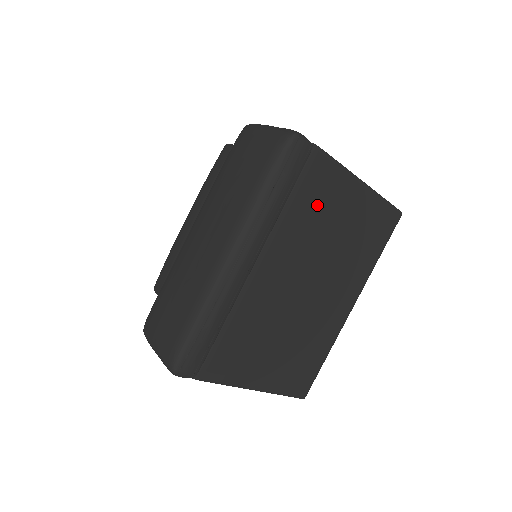
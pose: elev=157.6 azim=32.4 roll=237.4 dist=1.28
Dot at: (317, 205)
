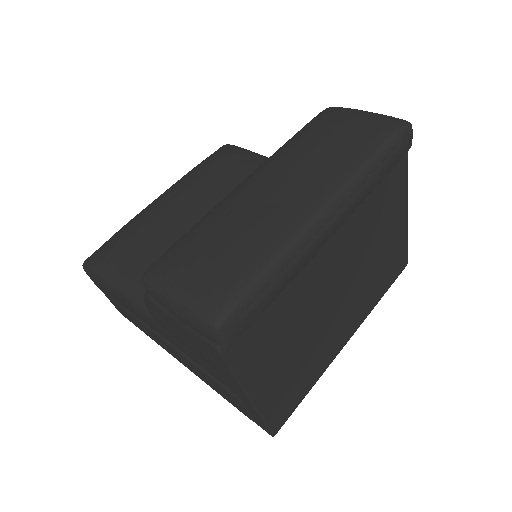
Dot at: (382, 210)
